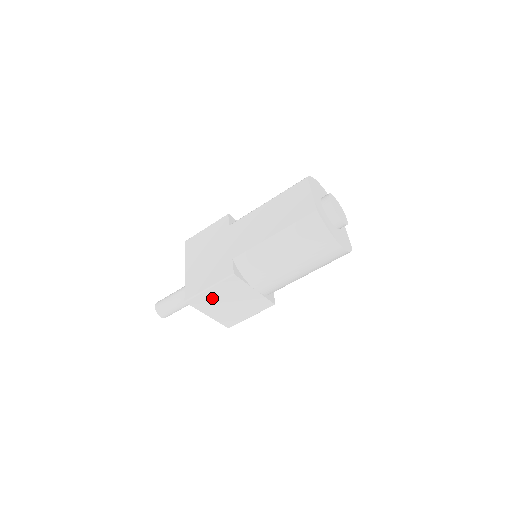
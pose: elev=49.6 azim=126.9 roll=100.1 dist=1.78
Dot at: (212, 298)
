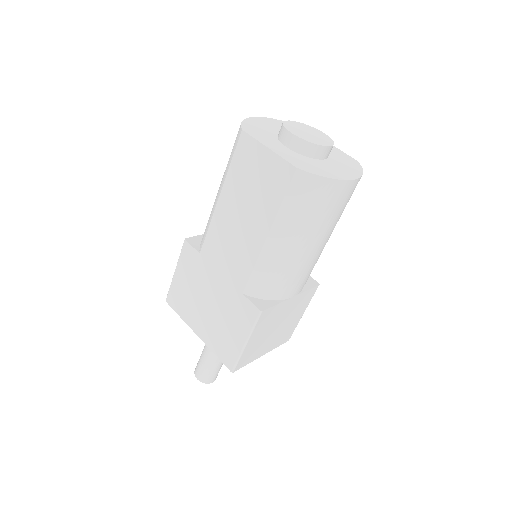
Dot at: (256, 344)
